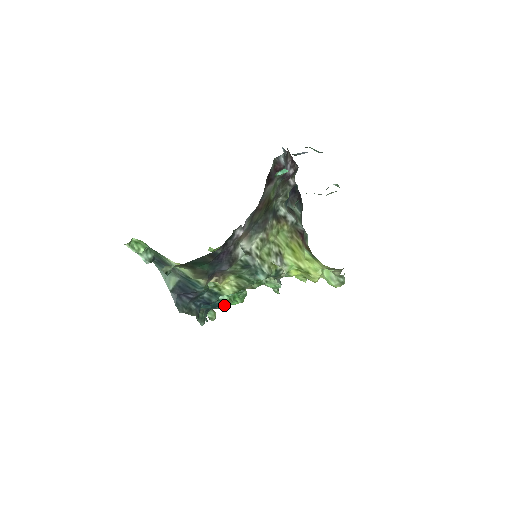
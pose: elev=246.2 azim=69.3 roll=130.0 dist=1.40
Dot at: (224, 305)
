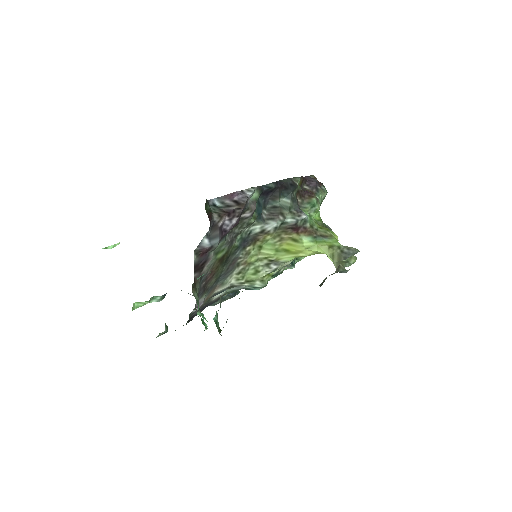
Dot at: occluded
